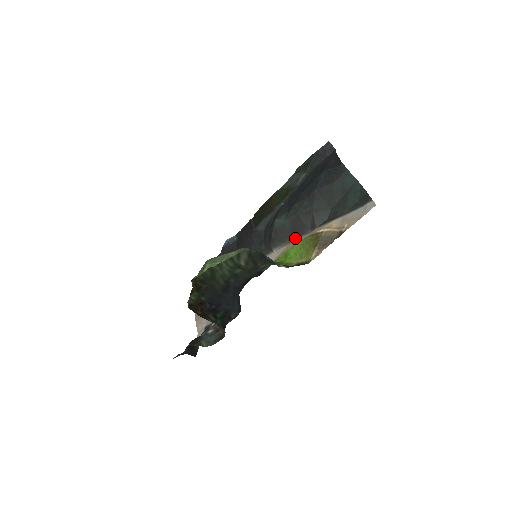
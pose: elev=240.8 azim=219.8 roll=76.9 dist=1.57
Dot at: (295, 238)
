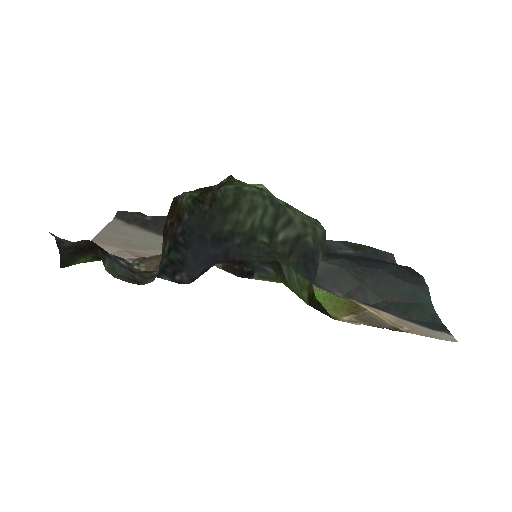
Dot at: (316, 286)
